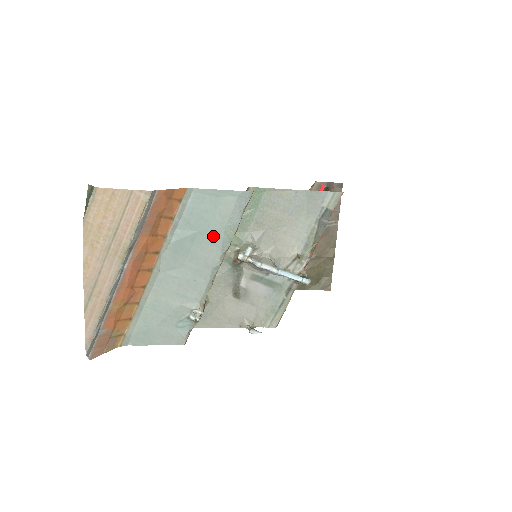
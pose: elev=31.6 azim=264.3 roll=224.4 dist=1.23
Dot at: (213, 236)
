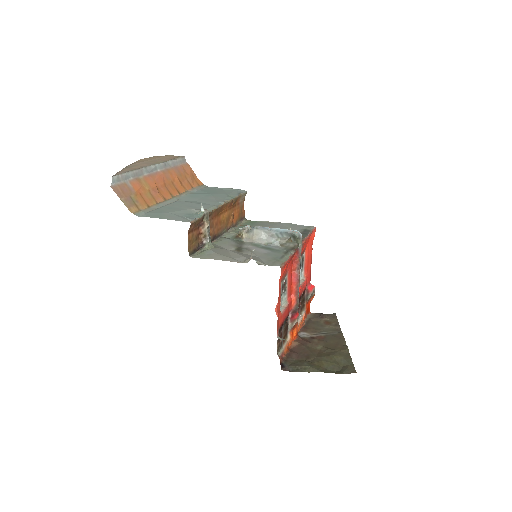
Dot at: (219, 196)
